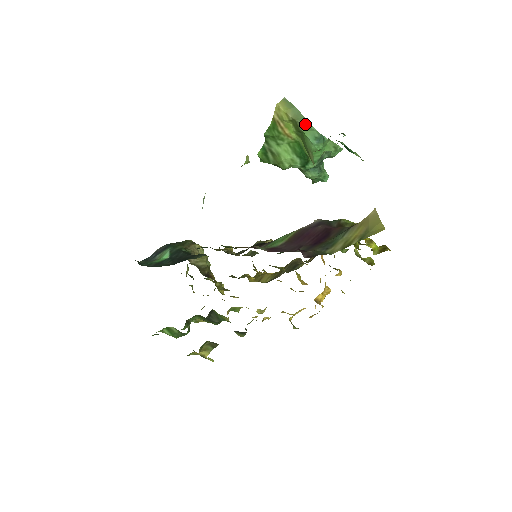
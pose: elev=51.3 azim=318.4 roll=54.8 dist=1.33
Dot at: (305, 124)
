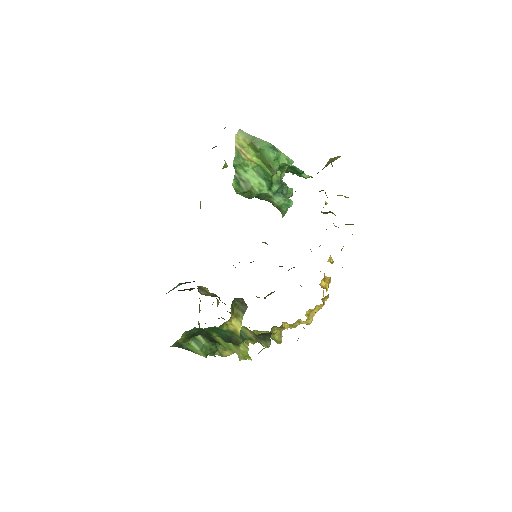
Dot at: (260, 142)
